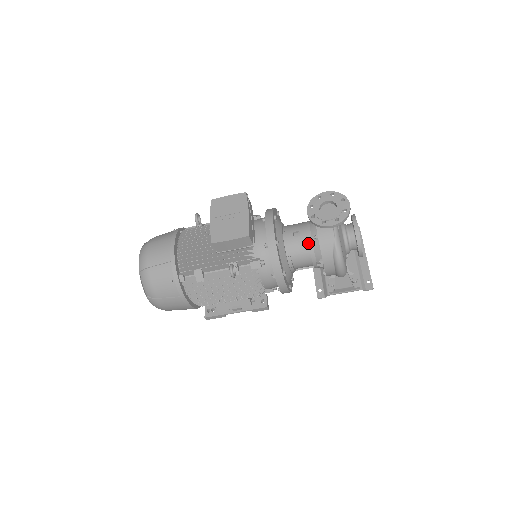
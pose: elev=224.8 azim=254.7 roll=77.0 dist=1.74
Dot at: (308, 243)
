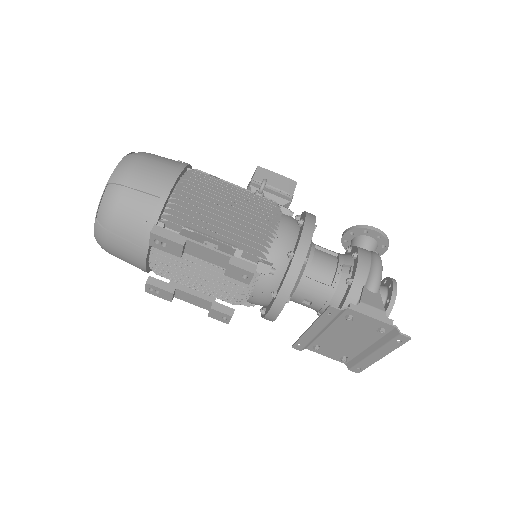
Dot at: occluded
